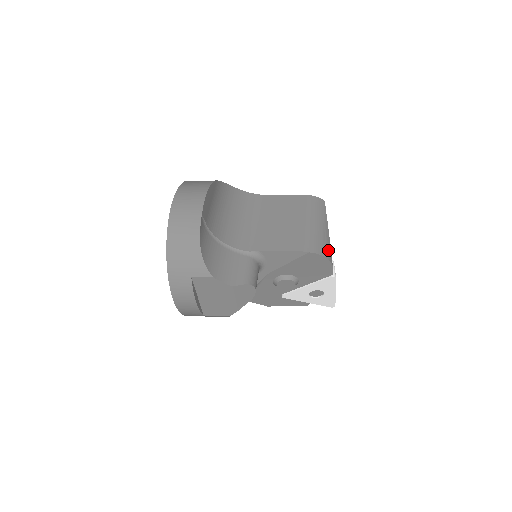
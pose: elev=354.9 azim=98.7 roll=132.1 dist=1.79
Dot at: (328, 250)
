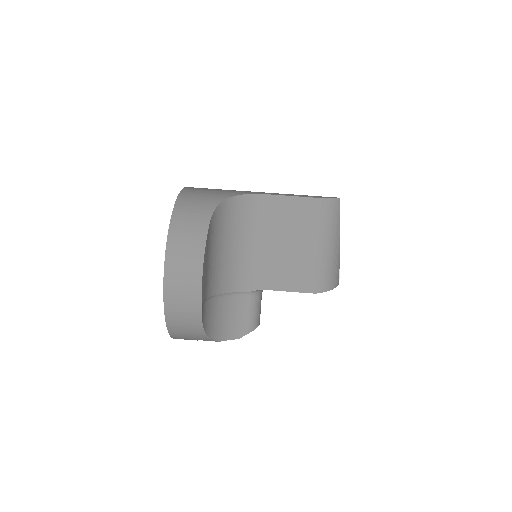
Dot at: (336, 274)
